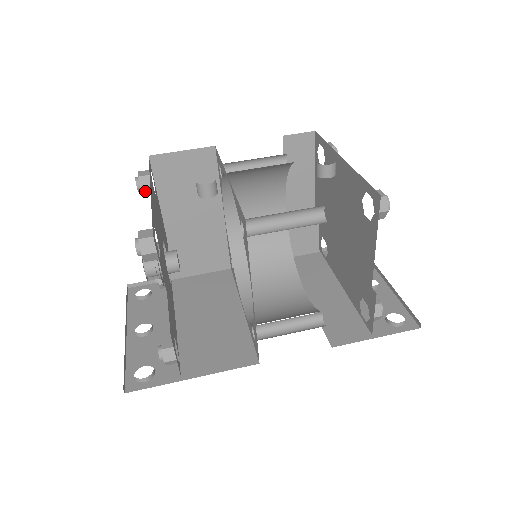
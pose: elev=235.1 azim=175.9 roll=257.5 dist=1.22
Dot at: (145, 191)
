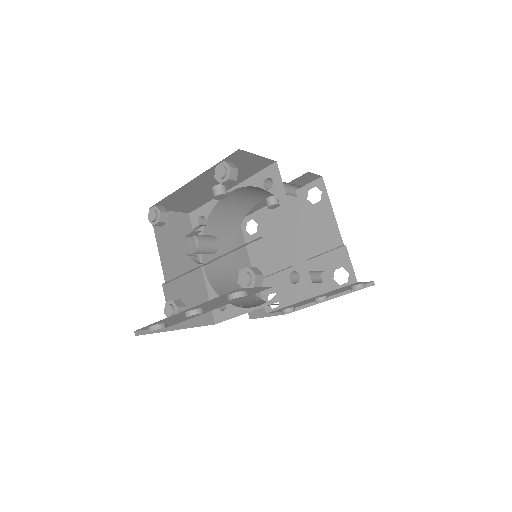
Dot at: (162, 216)
